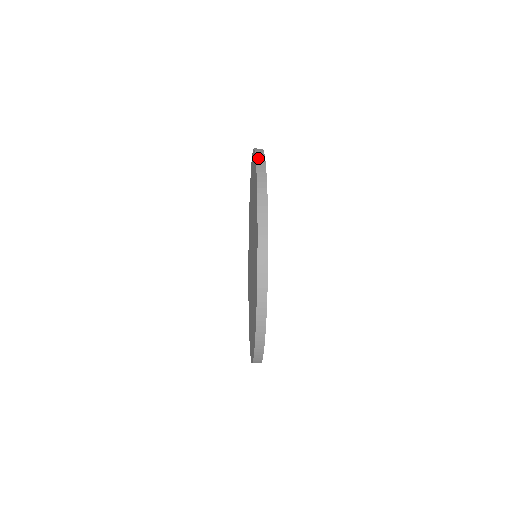
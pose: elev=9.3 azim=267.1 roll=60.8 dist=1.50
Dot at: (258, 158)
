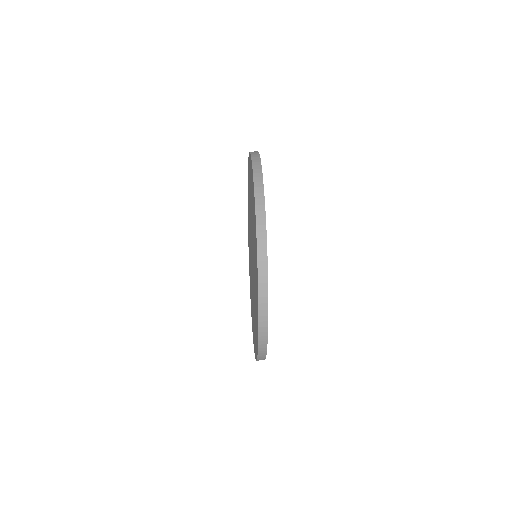
Dot at: (255, 169)
